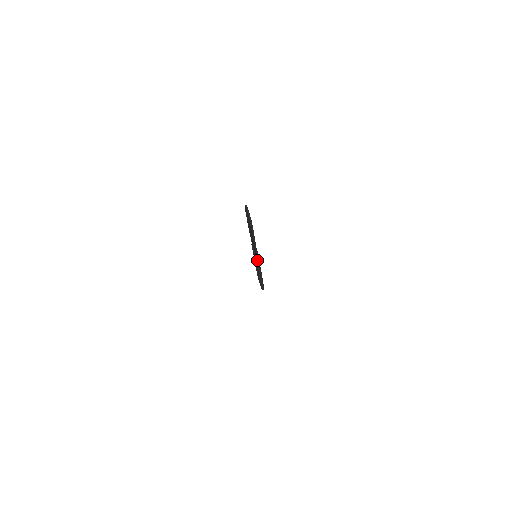
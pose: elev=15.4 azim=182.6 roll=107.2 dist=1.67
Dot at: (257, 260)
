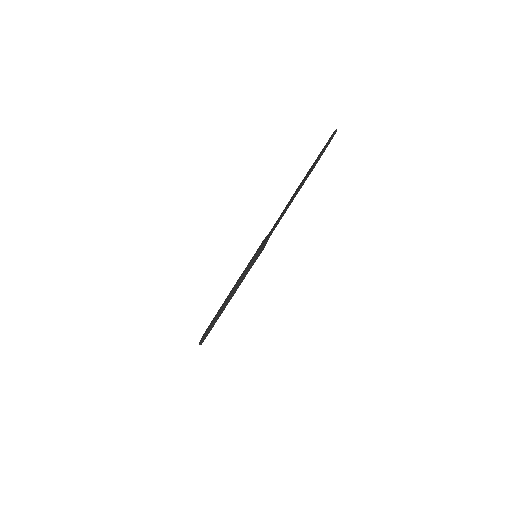
Dot at: (258, 253)
